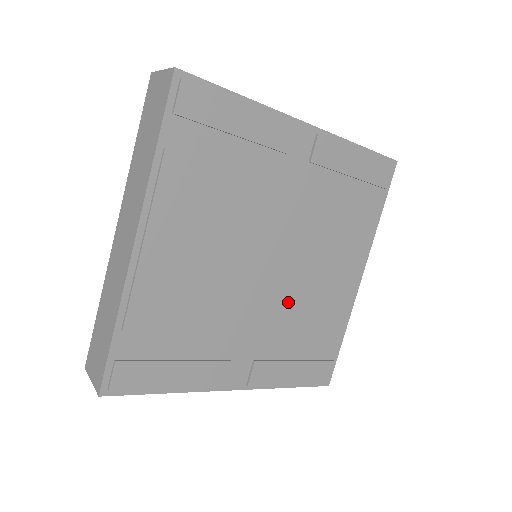
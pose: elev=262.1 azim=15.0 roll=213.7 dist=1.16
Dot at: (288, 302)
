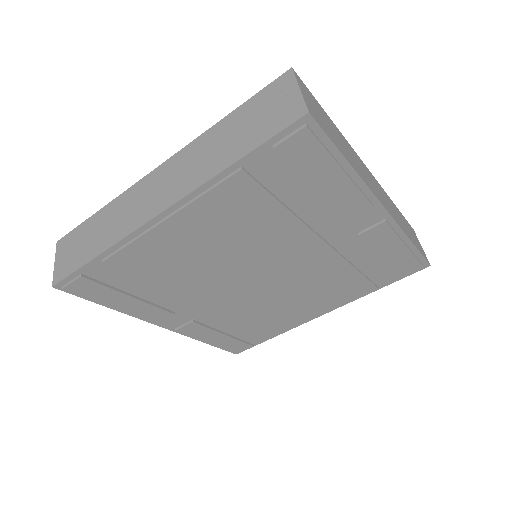
Dot at: (251, 303)
